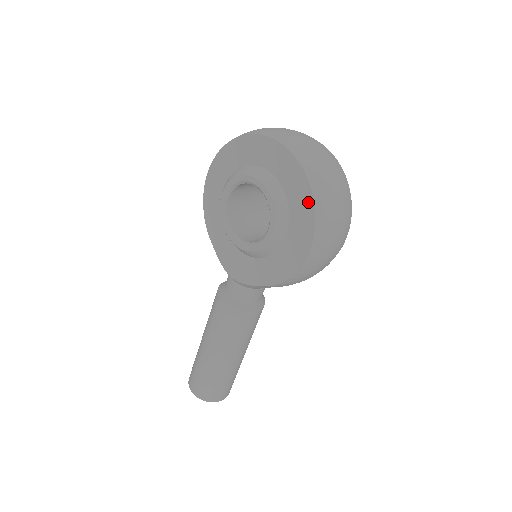
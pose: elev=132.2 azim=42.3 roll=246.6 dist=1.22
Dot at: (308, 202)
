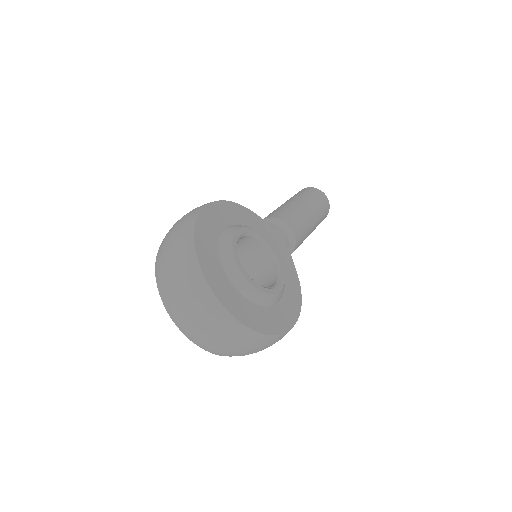
Dot at: occluded
